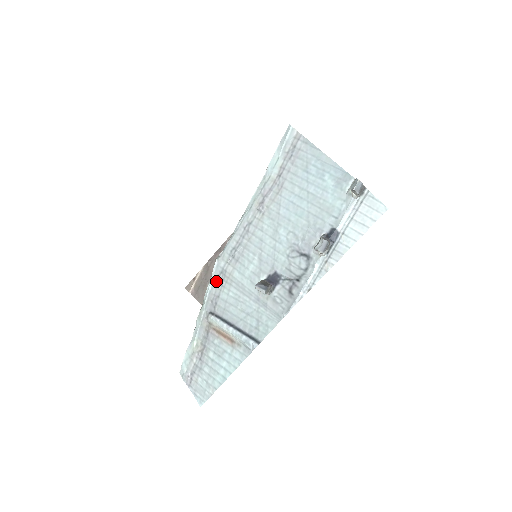
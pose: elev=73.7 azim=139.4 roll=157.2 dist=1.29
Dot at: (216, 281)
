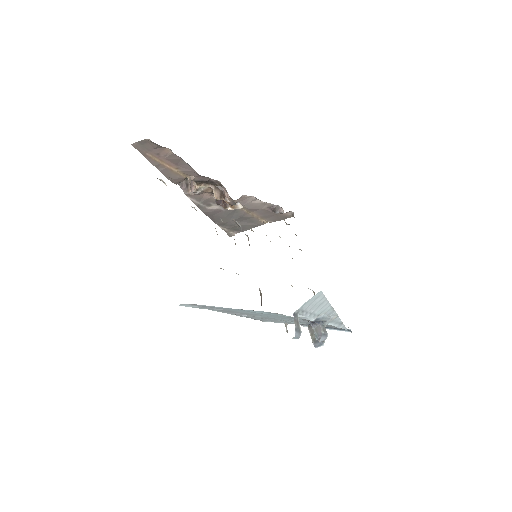
Dot at: occluded
